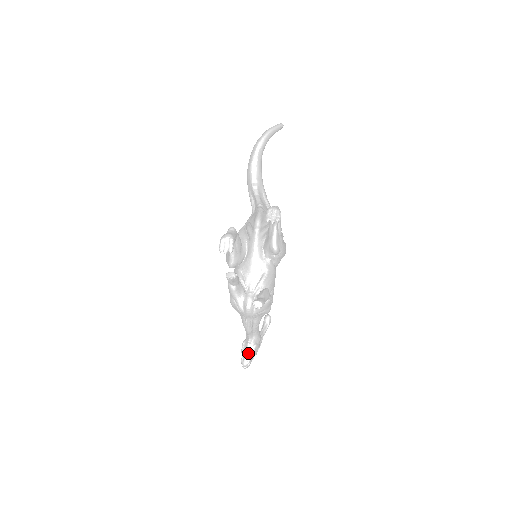
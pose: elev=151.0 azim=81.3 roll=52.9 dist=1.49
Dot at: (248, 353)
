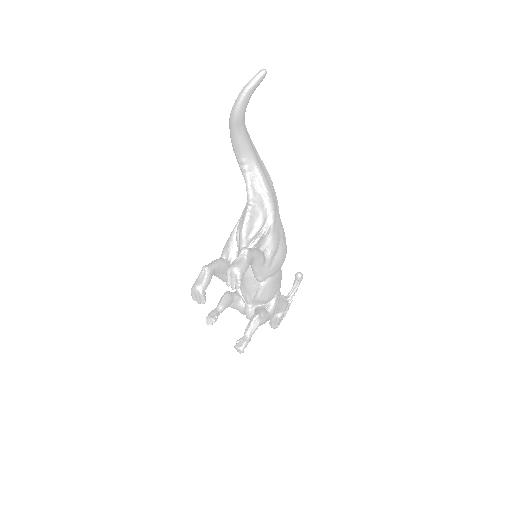
Dot at: (273, 321)
